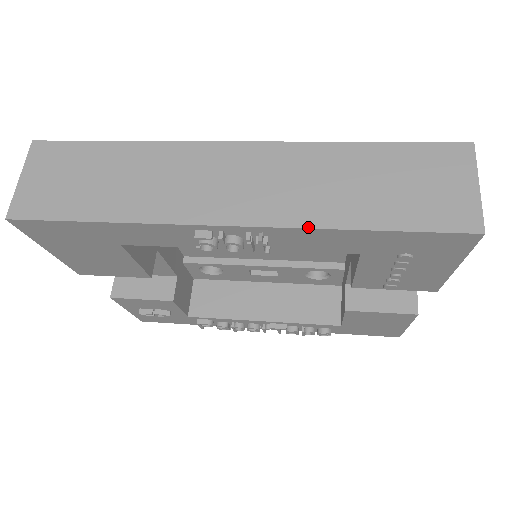
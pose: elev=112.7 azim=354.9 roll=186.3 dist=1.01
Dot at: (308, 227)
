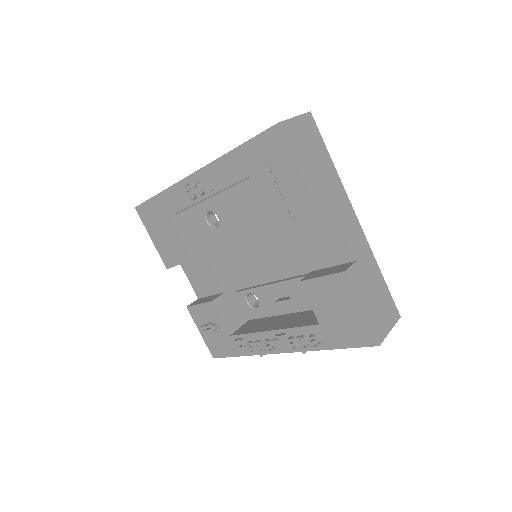
Dot at: (217, 158)
